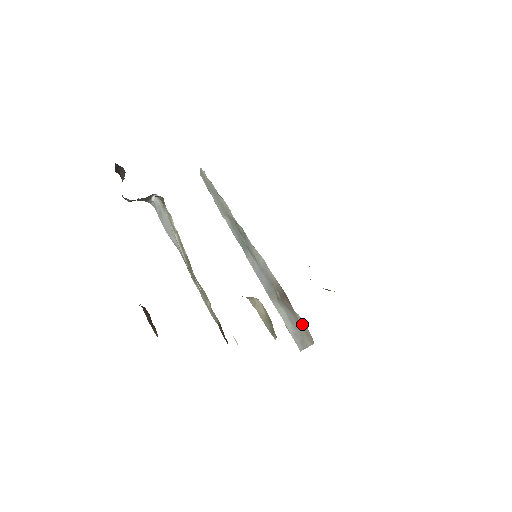
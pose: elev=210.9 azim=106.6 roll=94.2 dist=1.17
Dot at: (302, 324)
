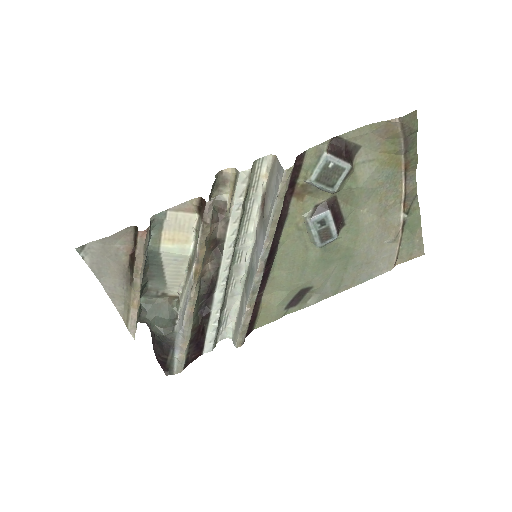
Dot at: (270, 176)
